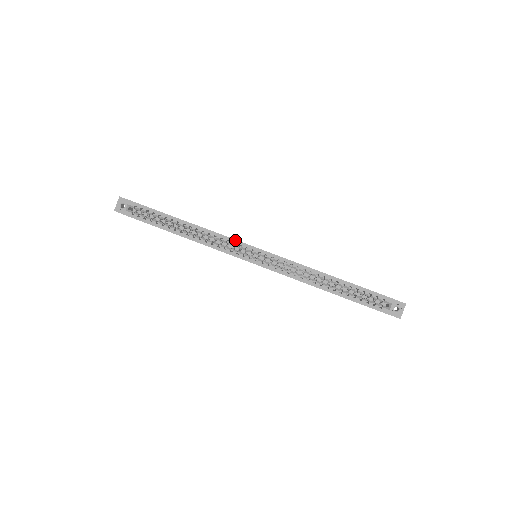
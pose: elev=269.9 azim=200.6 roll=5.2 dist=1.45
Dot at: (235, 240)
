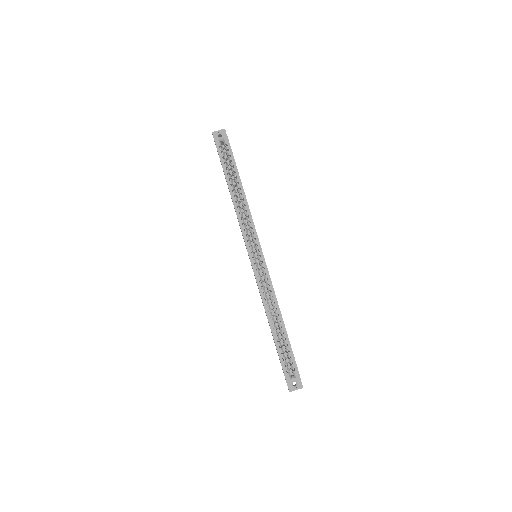
Dot at: (256, 232)
